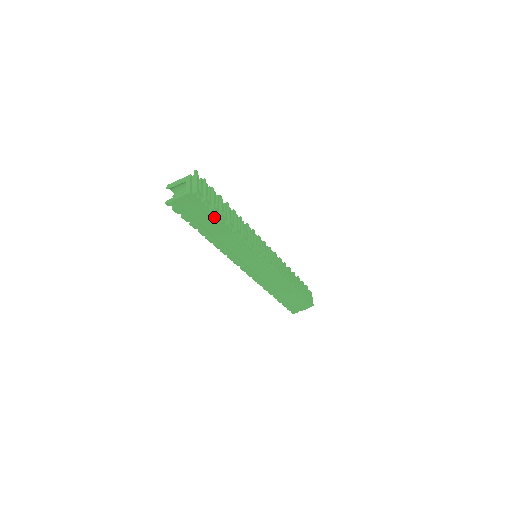
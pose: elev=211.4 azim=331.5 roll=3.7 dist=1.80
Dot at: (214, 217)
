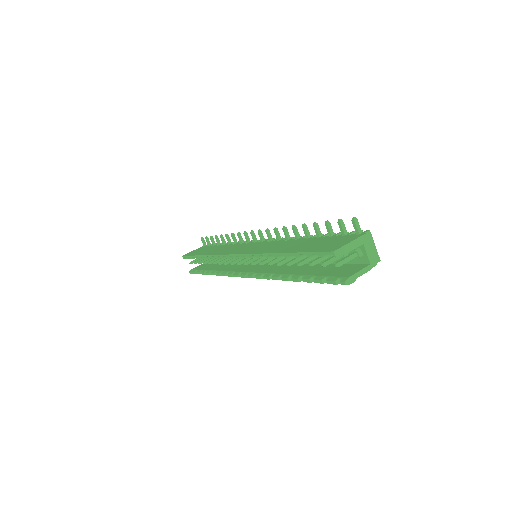
Dot at: occluded
